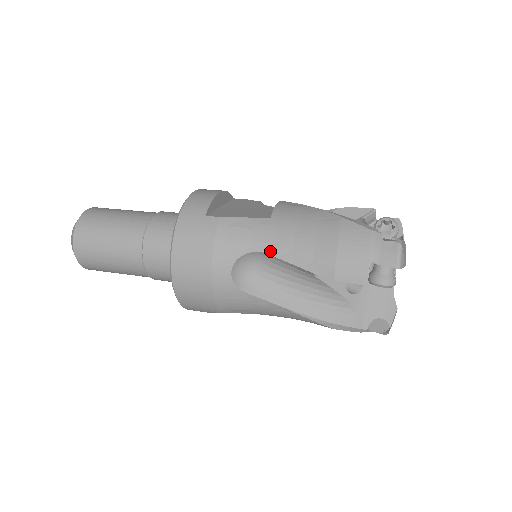
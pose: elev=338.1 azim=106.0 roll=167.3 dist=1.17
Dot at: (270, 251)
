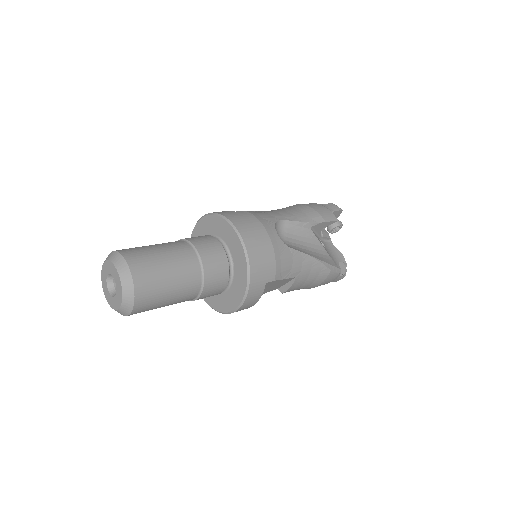
Dot at: (286, 219)
